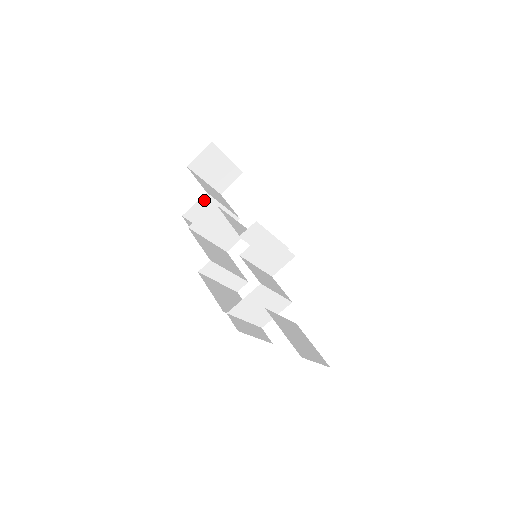
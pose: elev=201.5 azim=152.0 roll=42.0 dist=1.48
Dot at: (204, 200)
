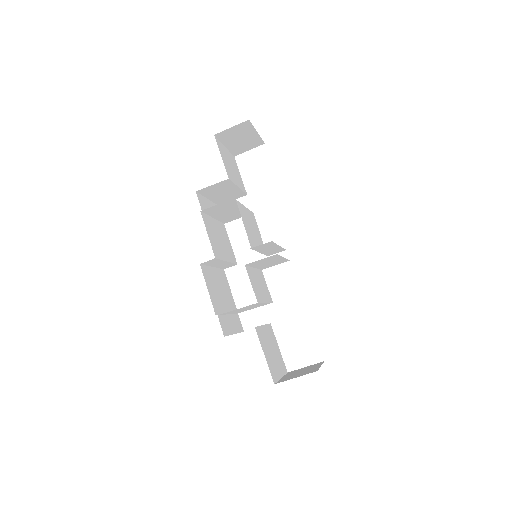
Dot at: (223, 183)
